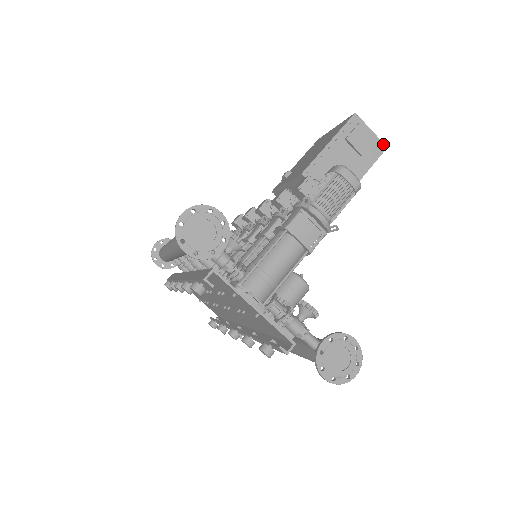
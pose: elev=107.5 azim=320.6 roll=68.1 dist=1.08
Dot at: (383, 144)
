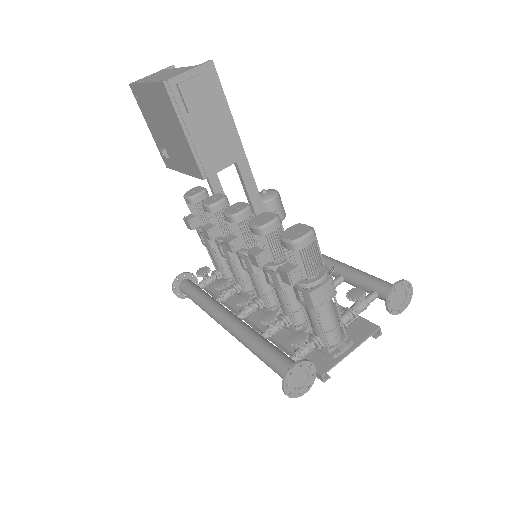
Dot at: (207, 64)
